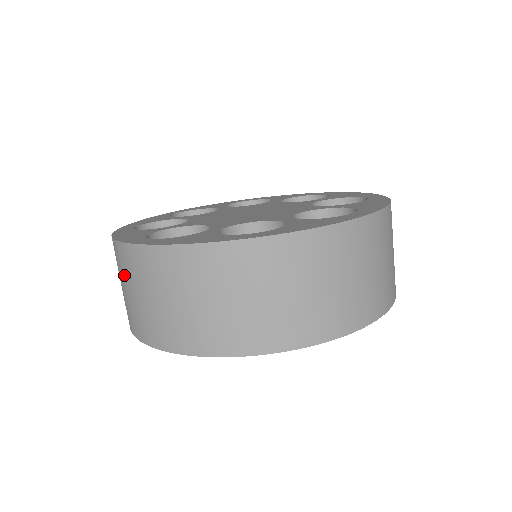
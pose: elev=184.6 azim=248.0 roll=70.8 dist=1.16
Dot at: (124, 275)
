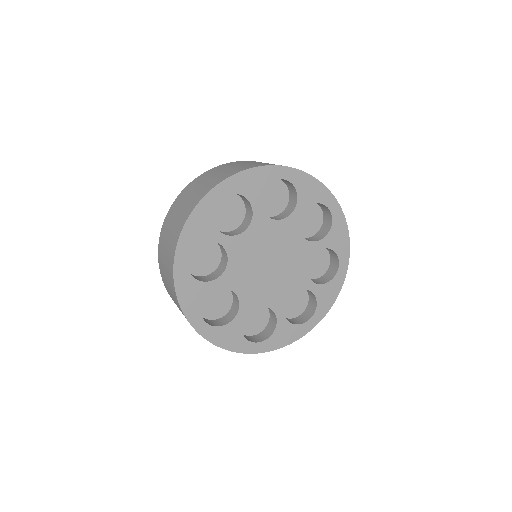
Dot at: occluded
